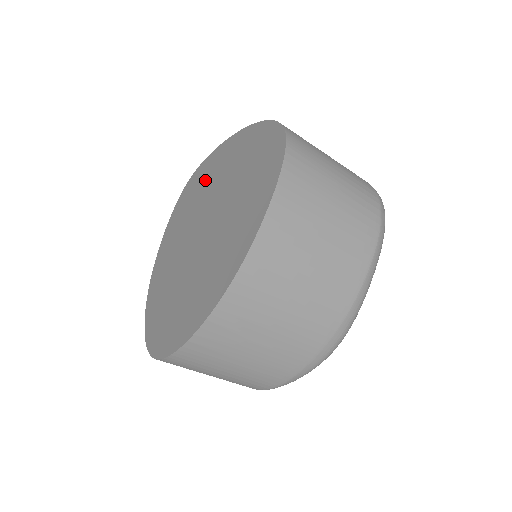
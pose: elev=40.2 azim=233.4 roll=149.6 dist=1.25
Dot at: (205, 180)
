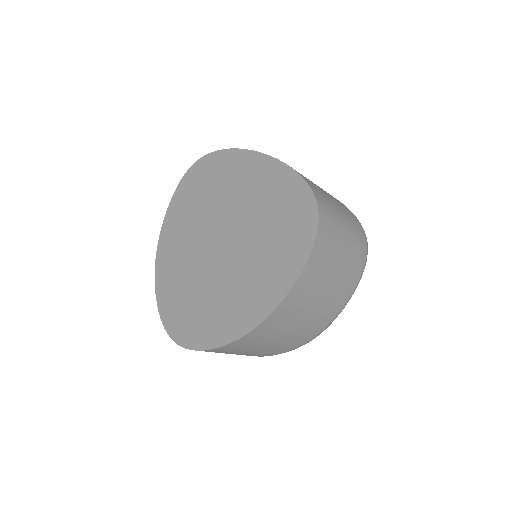
Dot at: (222, 181)
